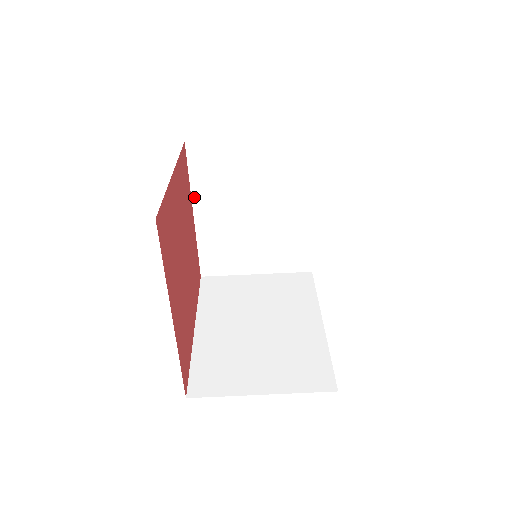
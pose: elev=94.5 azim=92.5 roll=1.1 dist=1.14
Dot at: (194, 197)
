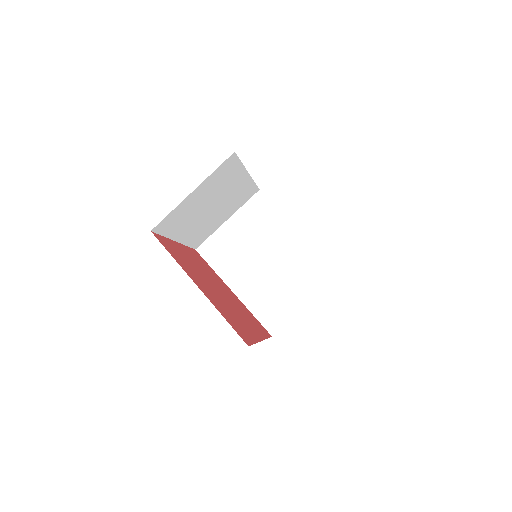
Dot at: (172, 238)
